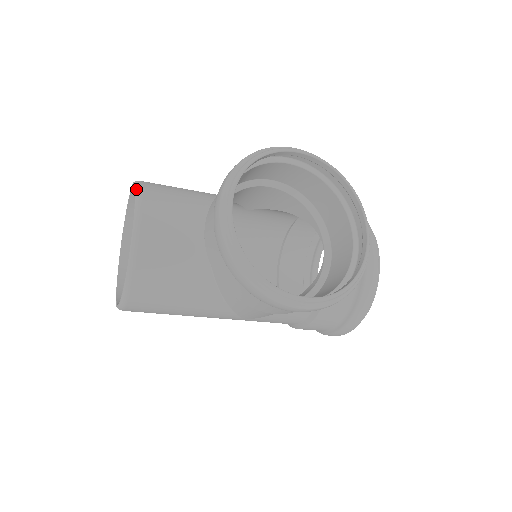
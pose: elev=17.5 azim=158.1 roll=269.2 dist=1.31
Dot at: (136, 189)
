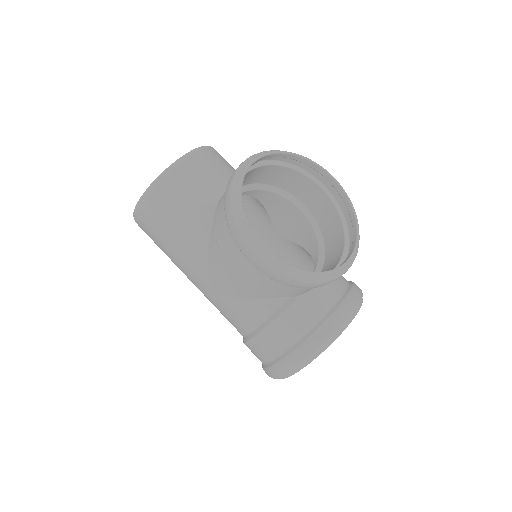
Dot at: (209, 146)
